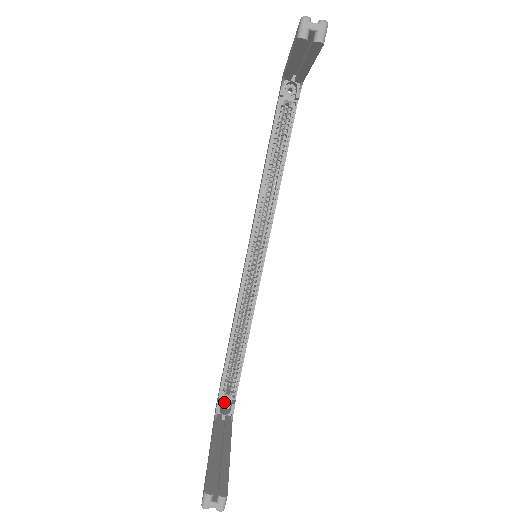
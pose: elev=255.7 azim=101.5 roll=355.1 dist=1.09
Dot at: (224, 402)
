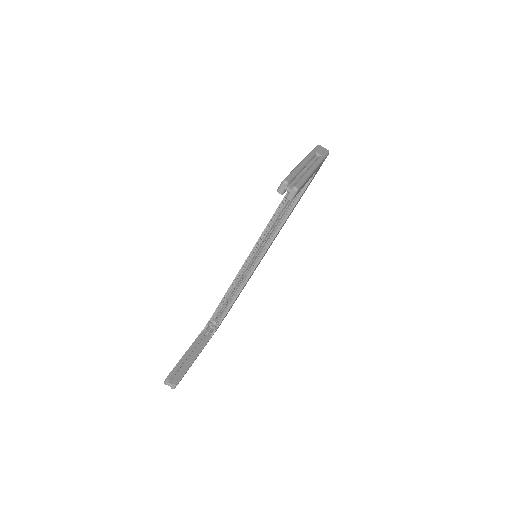
Dot at: (212, 324)
